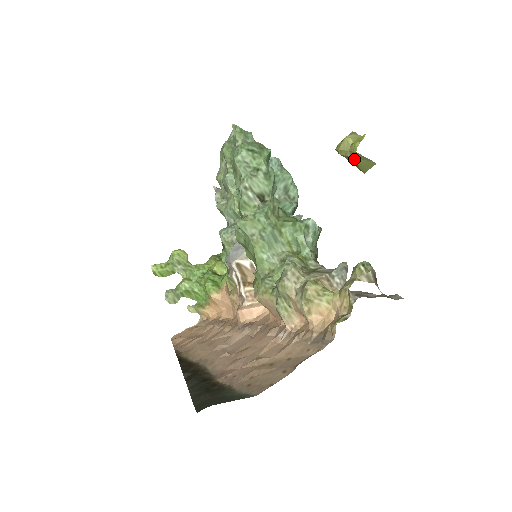
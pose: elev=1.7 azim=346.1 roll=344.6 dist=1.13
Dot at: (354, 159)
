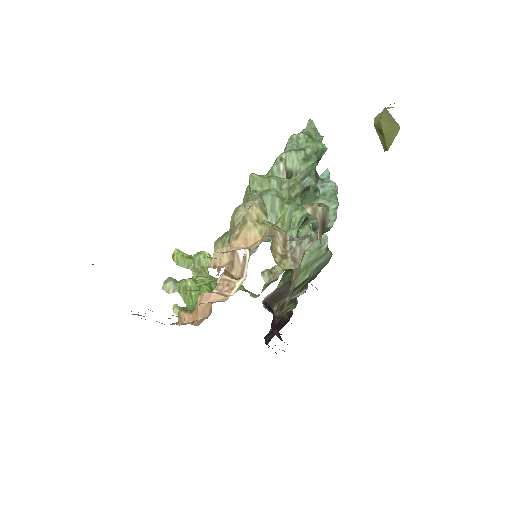
Dot at: (383, 124)
